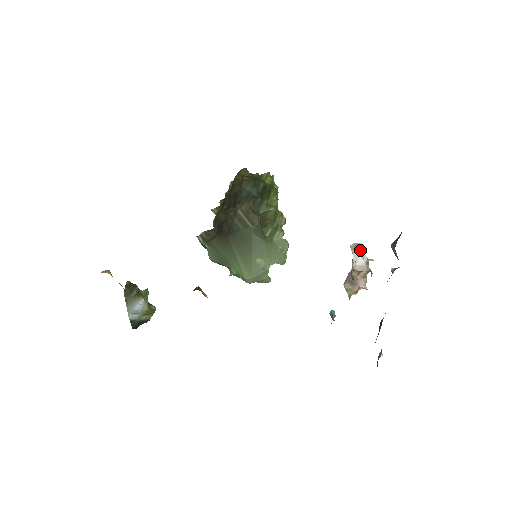
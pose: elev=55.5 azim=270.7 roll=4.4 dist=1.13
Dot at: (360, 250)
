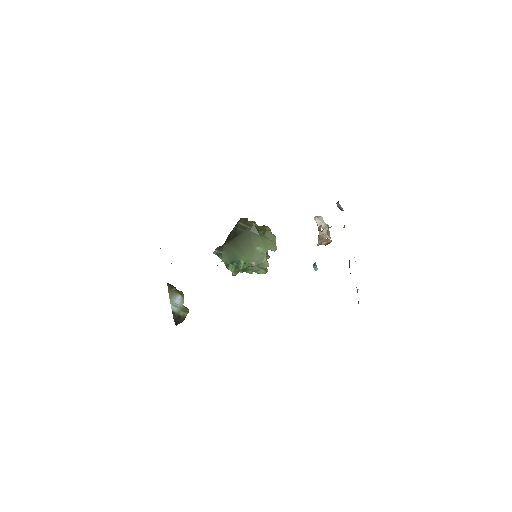
Dot at: (321, 219)
